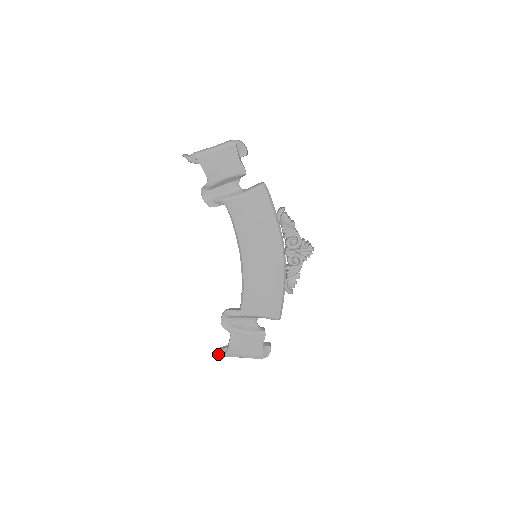
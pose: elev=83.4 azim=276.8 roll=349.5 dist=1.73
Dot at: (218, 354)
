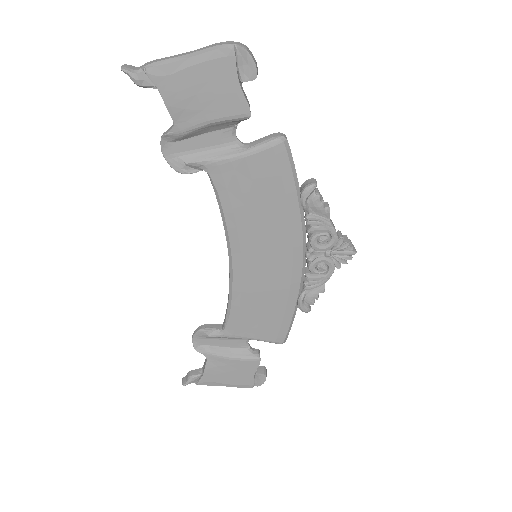
Dot at: (187, 382)
